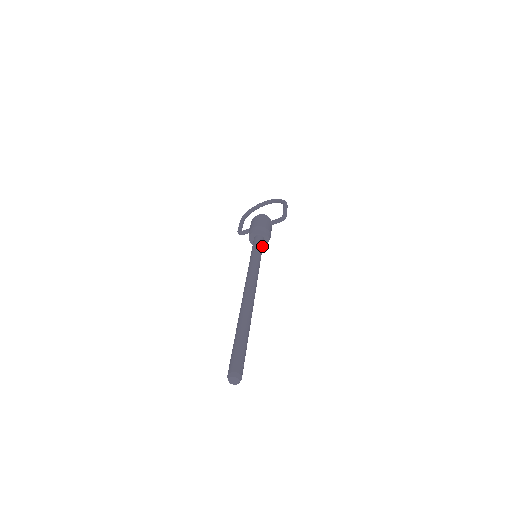
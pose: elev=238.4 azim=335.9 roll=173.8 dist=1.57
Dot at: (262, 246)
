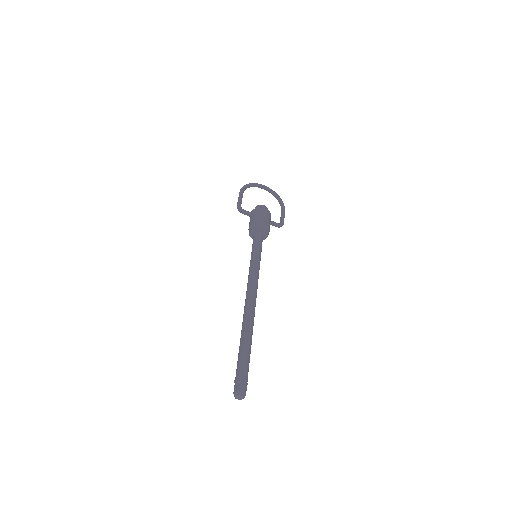
Dot at: occluded
